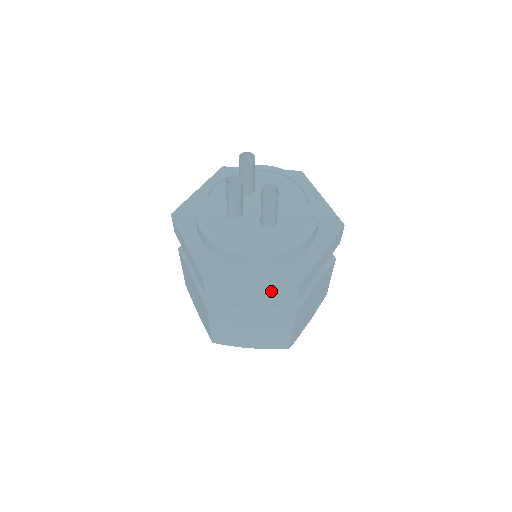
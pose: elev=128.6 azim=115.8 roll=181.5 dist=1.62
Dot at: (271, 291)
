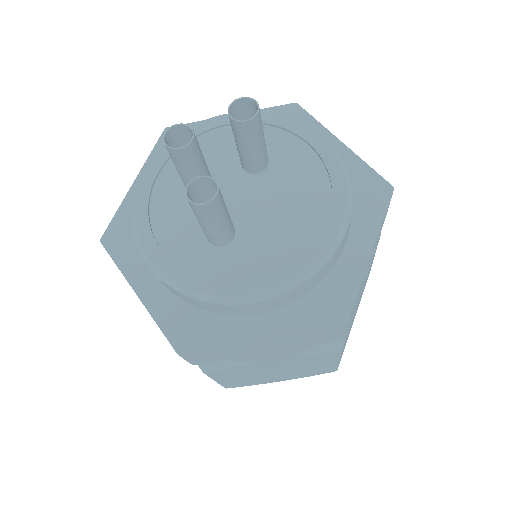
Dot at: occluded
